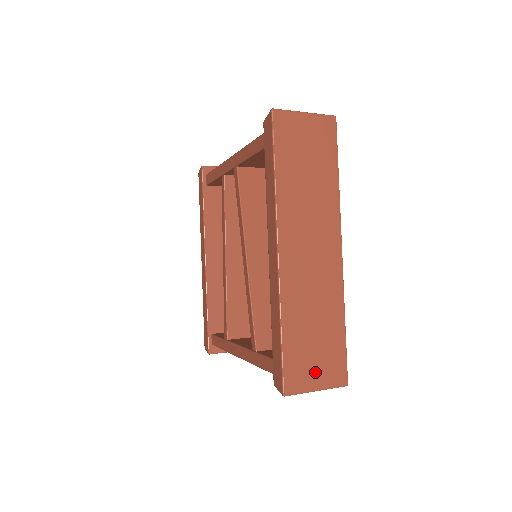
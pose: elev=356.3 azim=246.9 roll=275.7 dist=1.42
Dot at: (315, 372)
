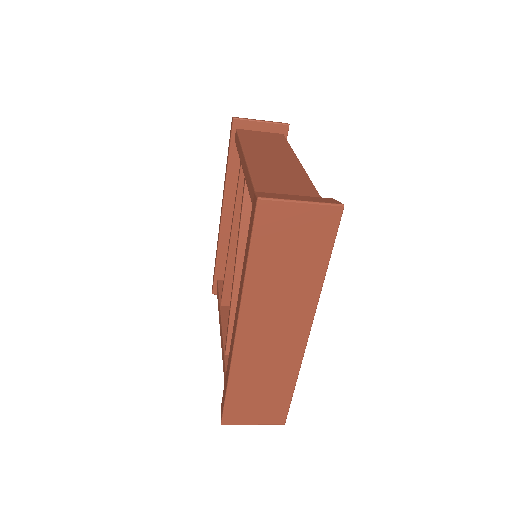
Dot at: (255, 414)
